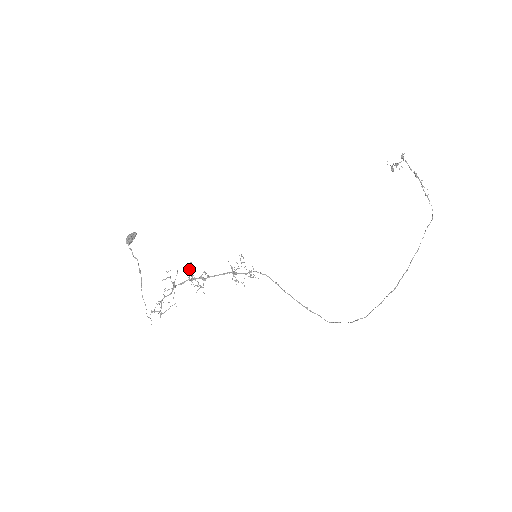
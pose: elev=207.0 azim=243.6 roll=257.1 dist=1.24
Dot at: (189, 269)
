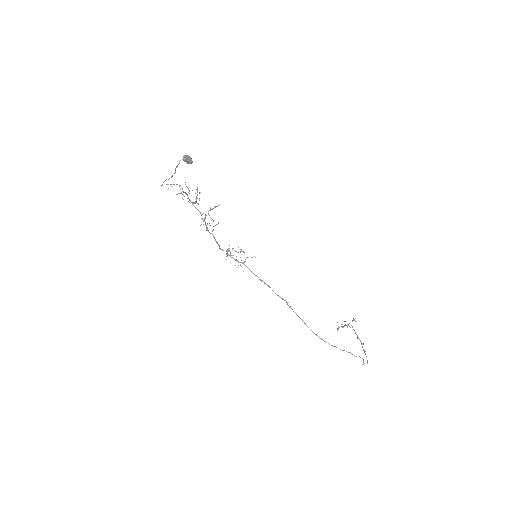
Dot at: occluded
